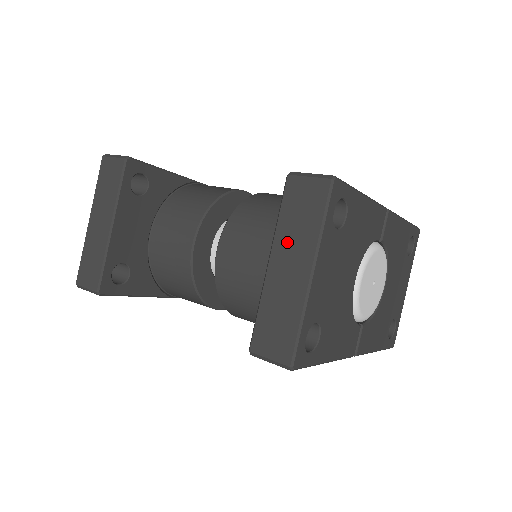
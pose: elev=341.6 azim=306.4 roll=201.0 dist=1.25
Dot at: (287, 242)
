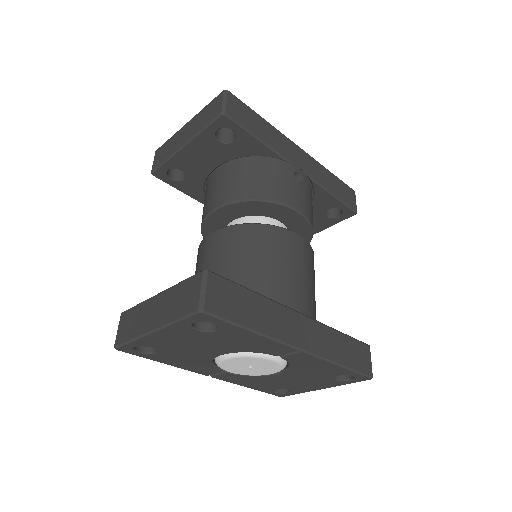
Dot at: (167, 300)
